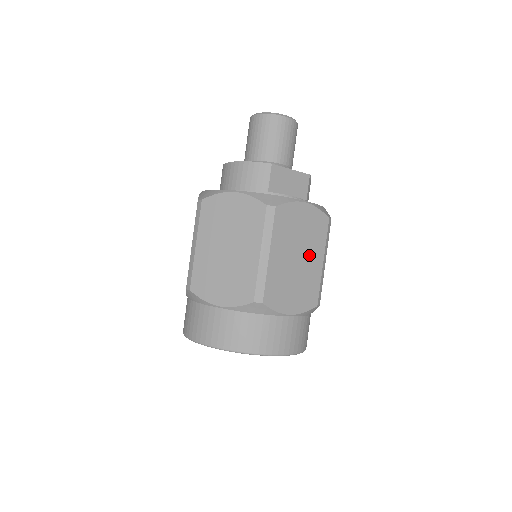
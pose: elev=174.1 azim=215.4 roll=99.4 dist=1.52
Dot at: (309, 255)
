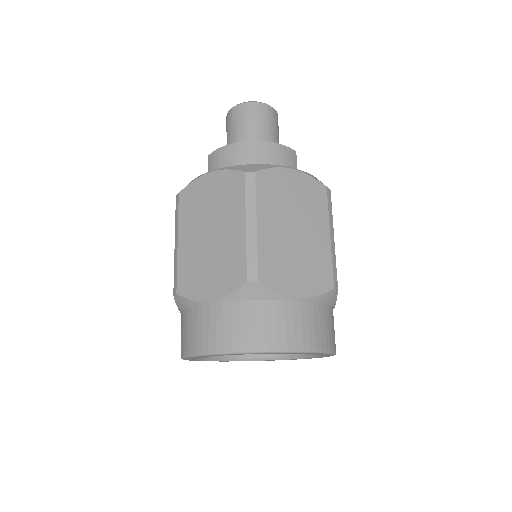
Dot at: occluded
